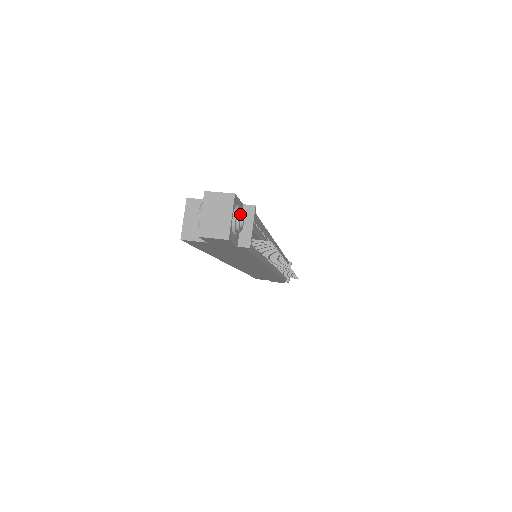
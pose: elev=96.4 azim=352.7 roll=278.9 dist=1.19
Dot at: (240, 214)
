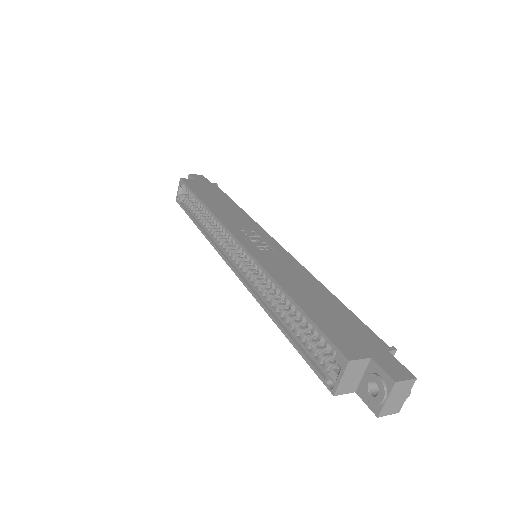
Dot at: occluded
